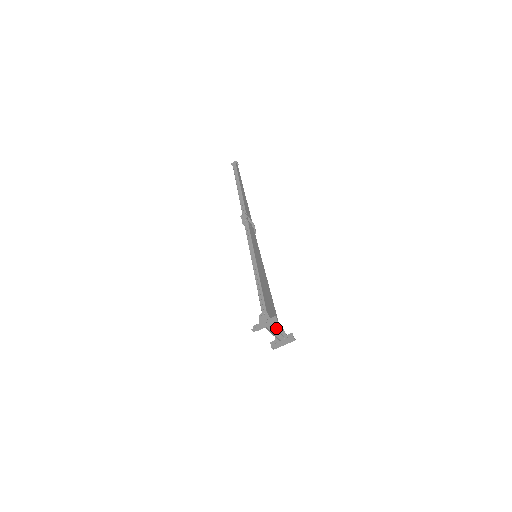
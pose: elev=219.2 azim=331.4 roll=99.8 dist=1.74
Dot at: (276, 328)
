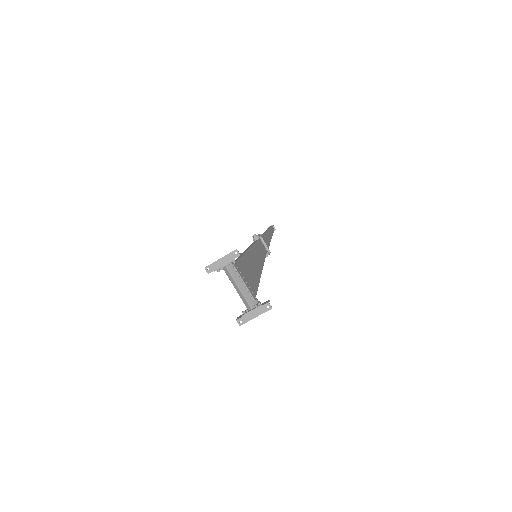
Dot at: occluded
